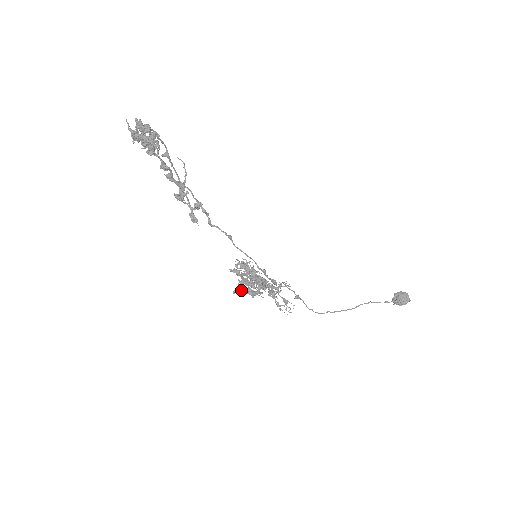
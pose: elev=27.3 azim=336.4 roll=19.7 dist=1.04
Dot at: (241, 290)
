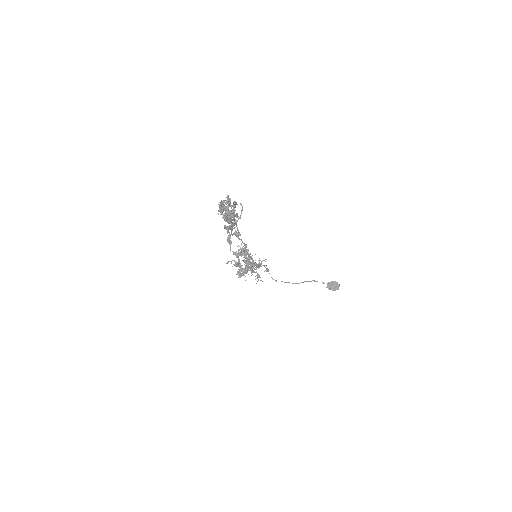
Dot at: (233, 264)
